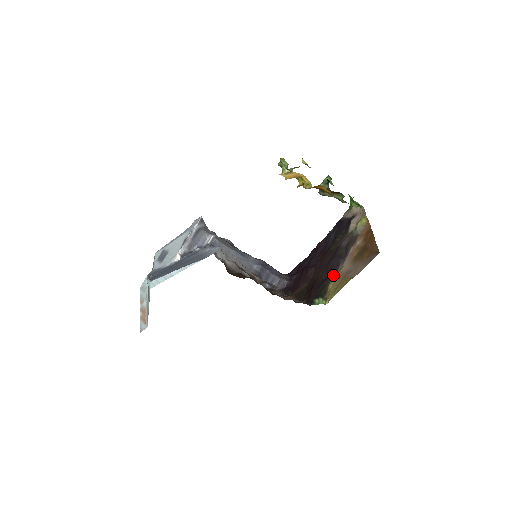
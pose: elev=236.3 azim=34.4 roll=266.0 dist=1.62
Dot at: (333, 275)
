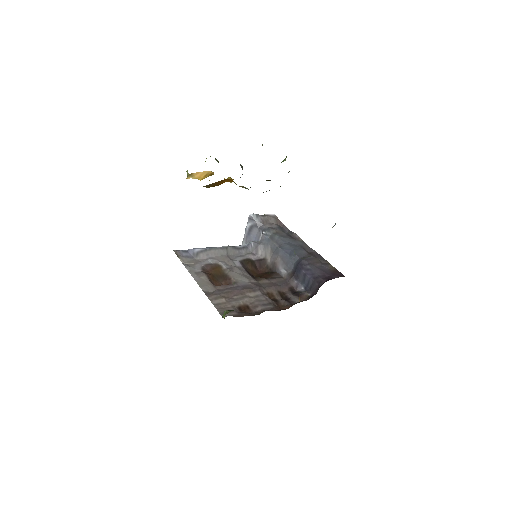
Dot at: occluded
